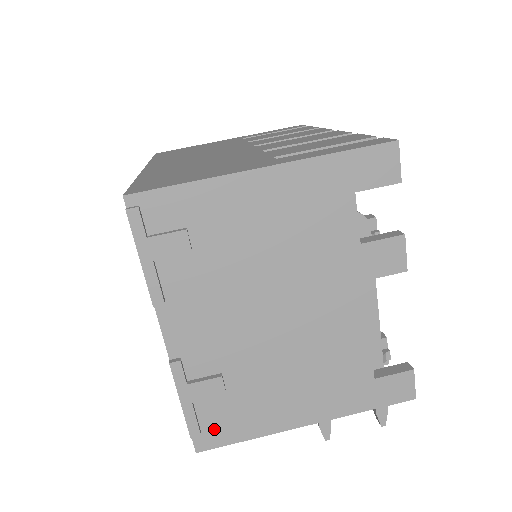
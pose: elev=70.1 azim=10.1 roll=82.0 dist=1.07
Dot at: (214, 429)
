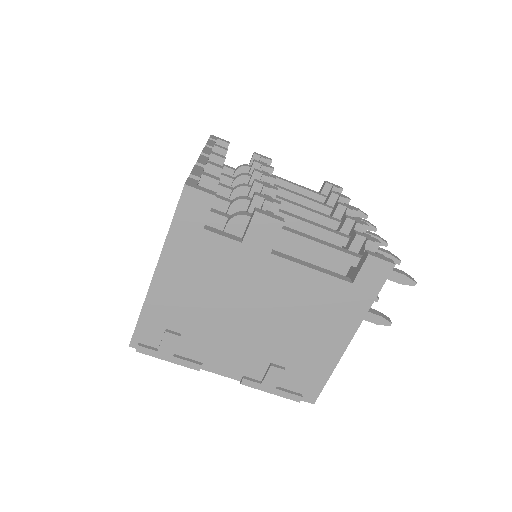
Dot at: (306, 387)
